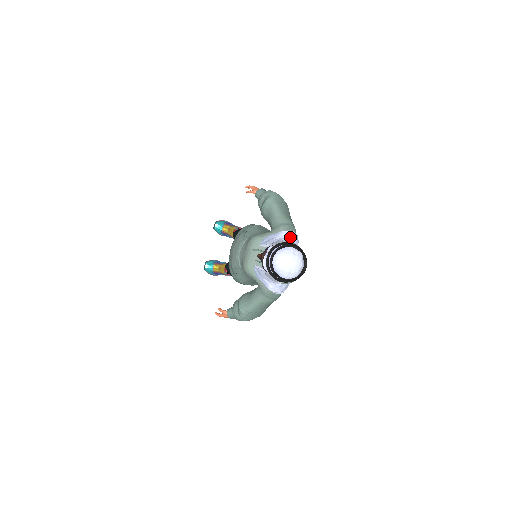
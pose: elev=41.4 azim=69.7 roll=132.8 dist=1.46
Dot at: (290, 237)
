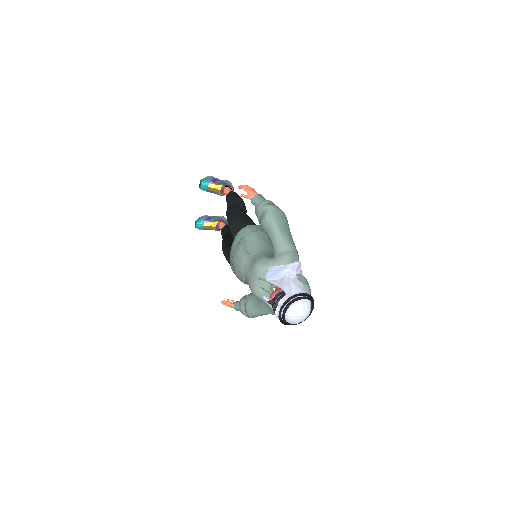
Dot at: (295, 270)
